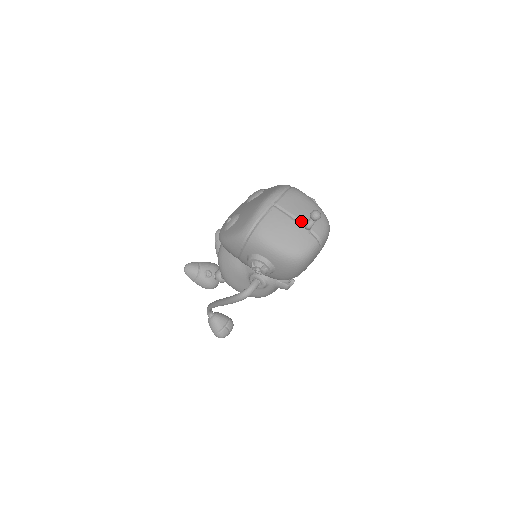
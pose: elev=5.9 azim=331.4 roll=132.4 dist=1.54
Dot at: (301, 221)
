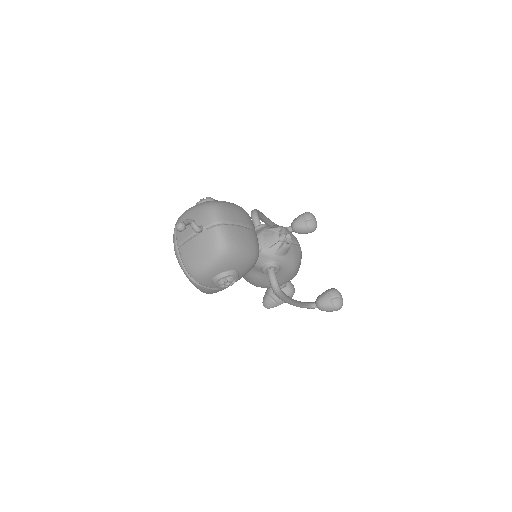
Dot at: (195, 232)
